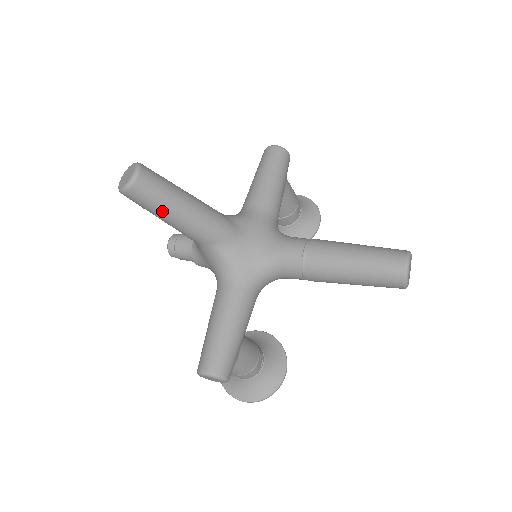
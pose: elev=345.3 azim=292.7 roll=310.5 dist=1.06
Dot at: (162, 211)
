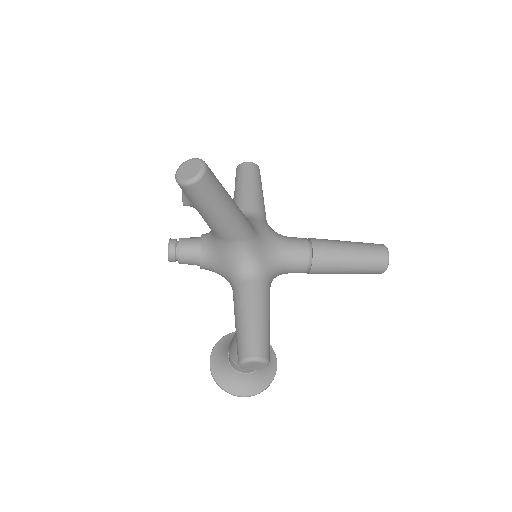
Dot at: (215, 206)
